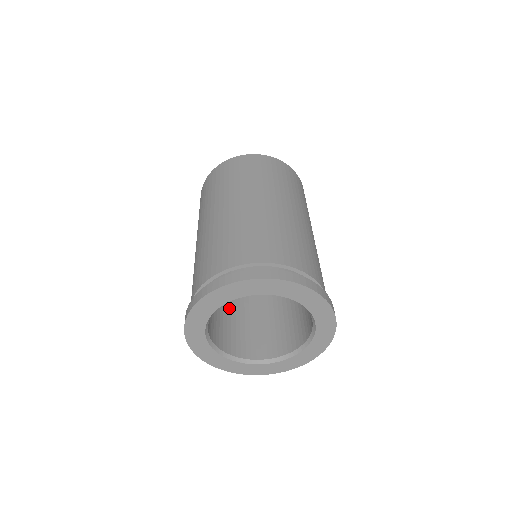
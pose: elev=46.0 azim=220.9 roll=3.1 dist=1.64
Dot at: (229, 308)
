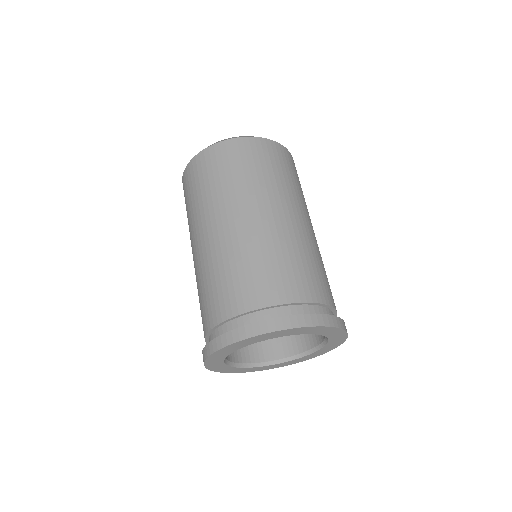
Dot at: occluded
